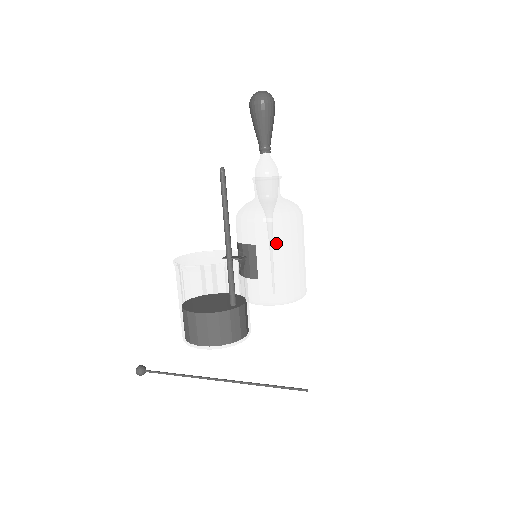
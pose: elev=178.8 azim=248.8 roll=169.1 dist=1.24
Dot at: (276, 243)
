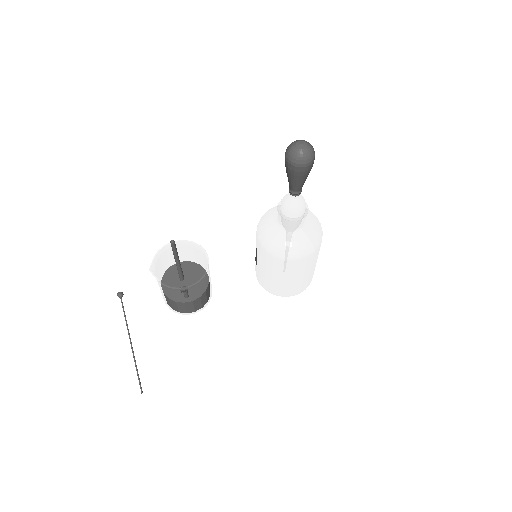
Dot at: (267, 263)
